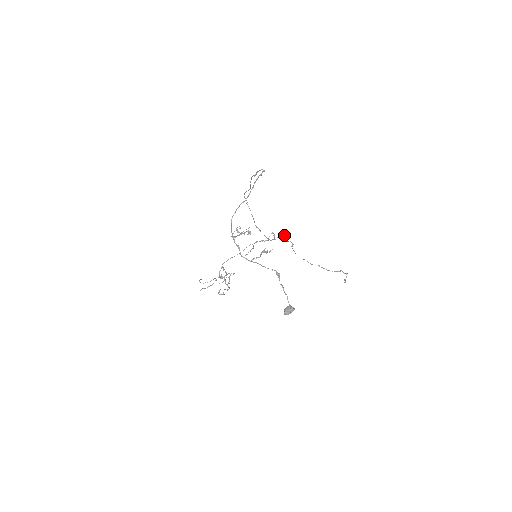
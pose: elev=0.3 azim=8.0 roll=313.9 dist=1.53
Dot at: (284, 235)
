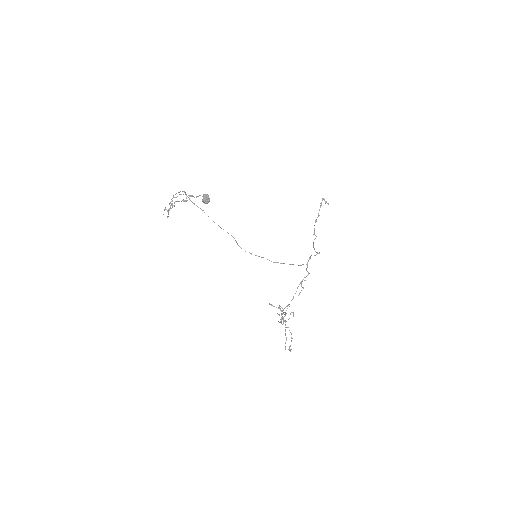
Dot at: occluded
